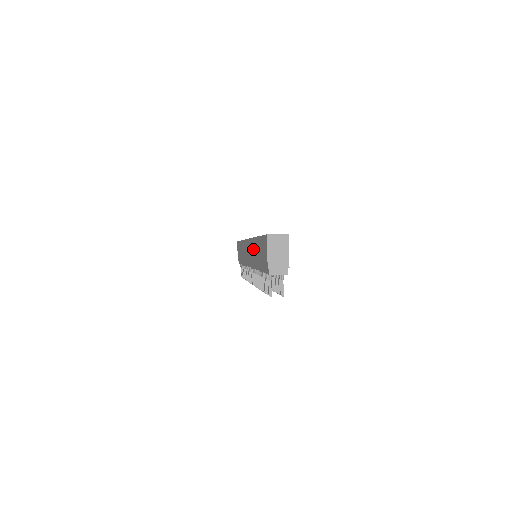
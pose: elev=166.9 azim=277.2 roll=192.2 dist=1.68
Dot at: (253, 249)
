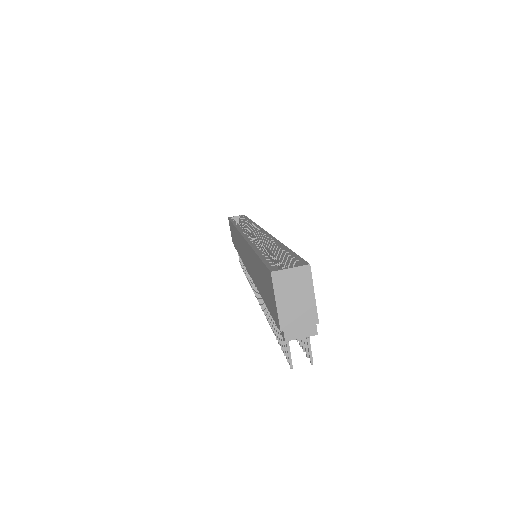
Dot at: (250, 260)
